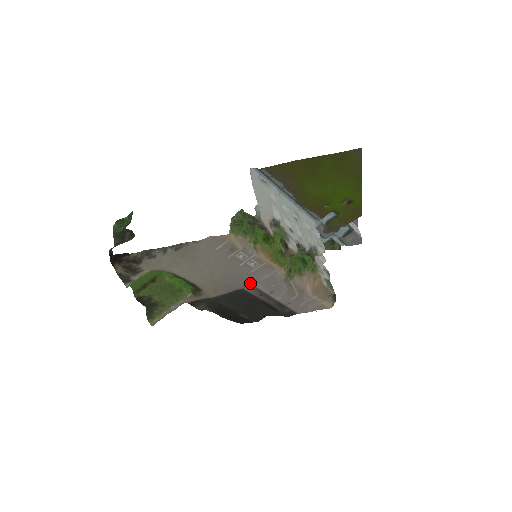
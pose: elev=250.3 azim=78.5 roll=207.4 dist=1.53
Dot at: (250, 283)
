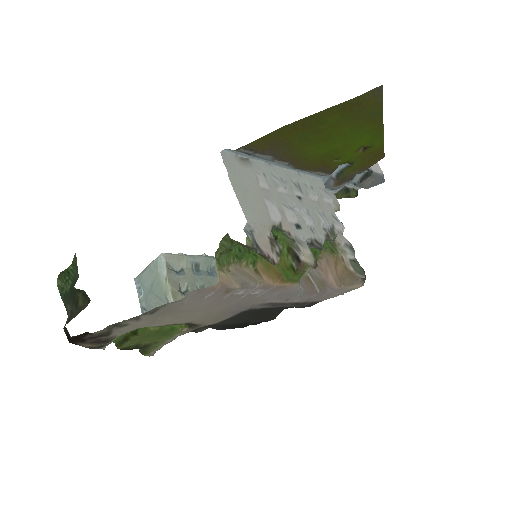
Dot at: (258, 303)
